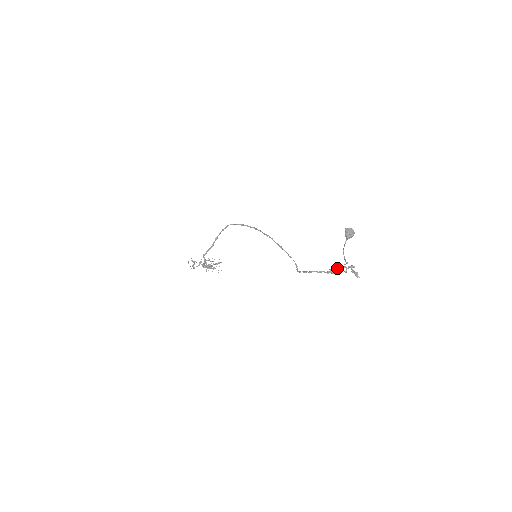
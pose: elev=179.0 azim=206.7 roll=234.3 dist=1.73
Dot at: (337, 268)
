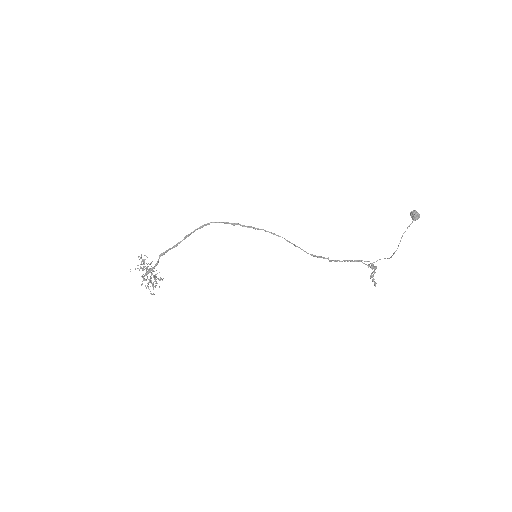
Dot at: (373, 265)
